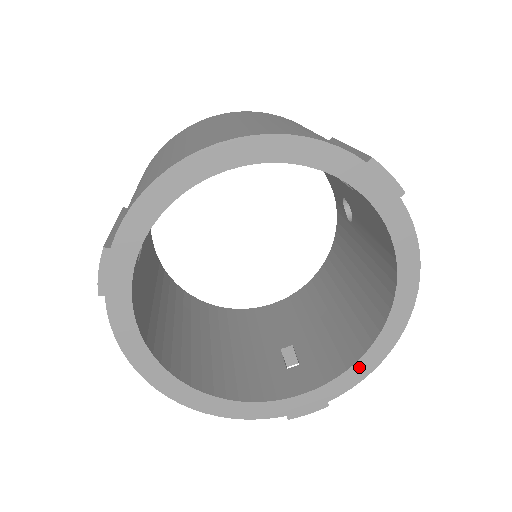
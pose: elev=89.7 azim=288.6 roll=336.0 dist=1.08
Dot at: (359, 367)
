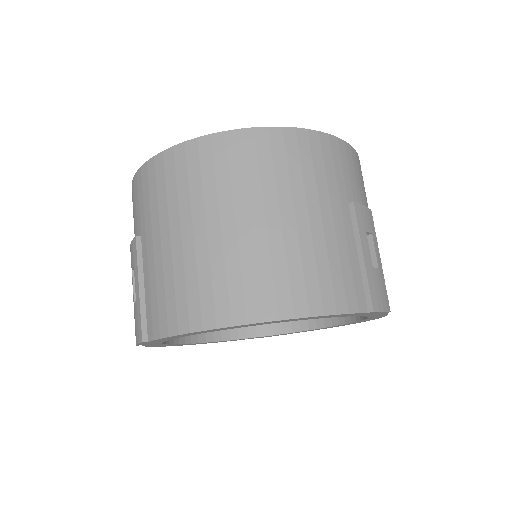
Dot at: (318, 329)
